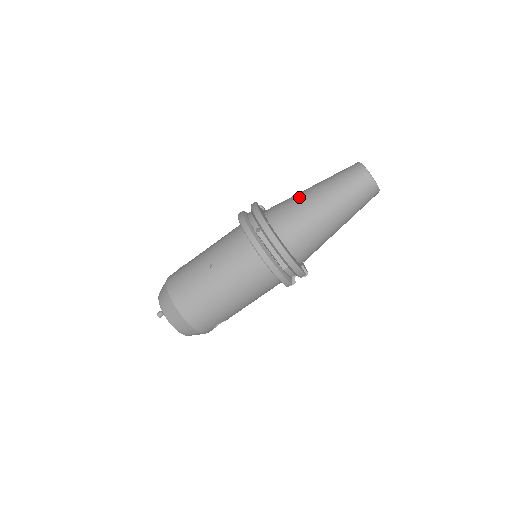
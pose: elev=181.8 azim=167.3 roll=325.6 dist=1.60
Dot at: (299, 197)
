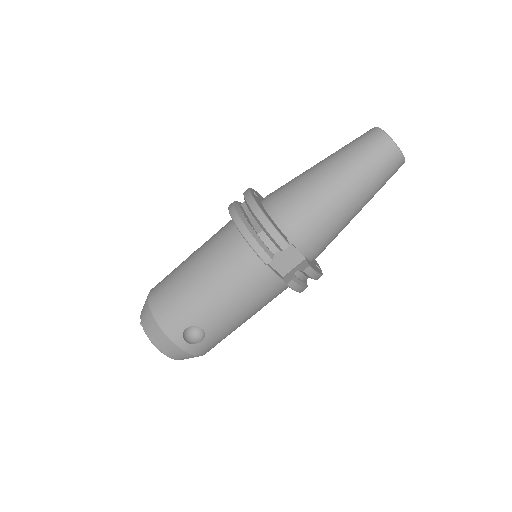
Dot at: occluded
